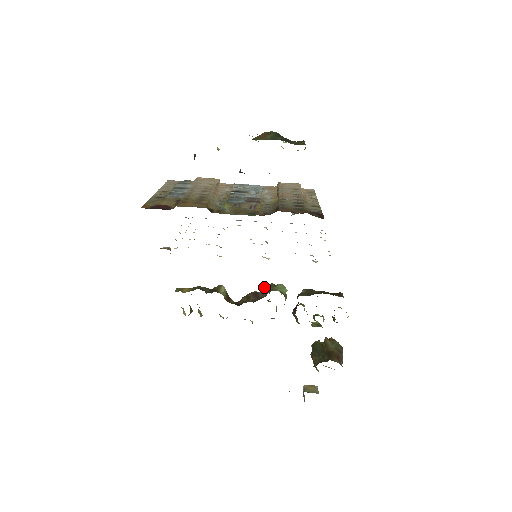
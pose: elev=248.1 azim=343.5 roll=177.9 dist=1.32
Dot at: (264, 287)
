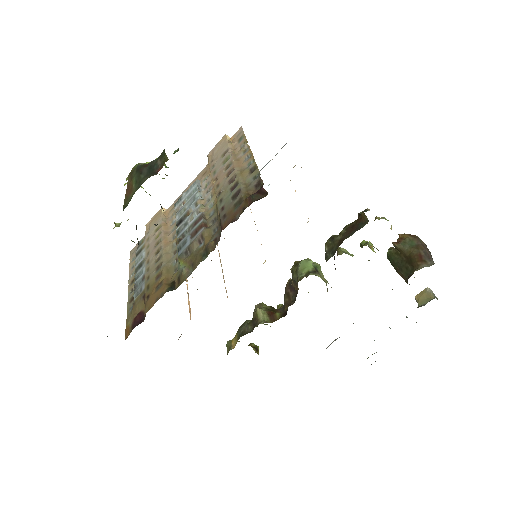
Dot at: occluded
